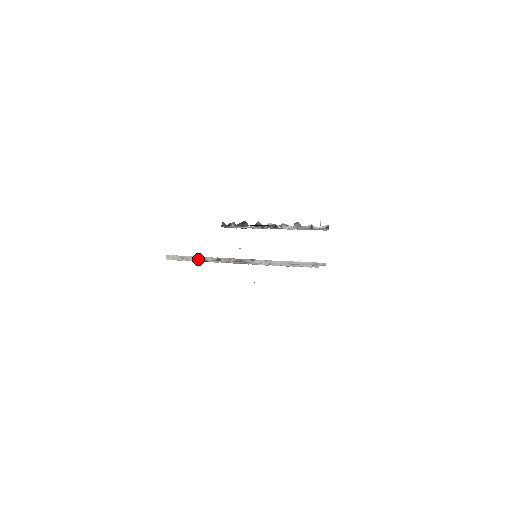
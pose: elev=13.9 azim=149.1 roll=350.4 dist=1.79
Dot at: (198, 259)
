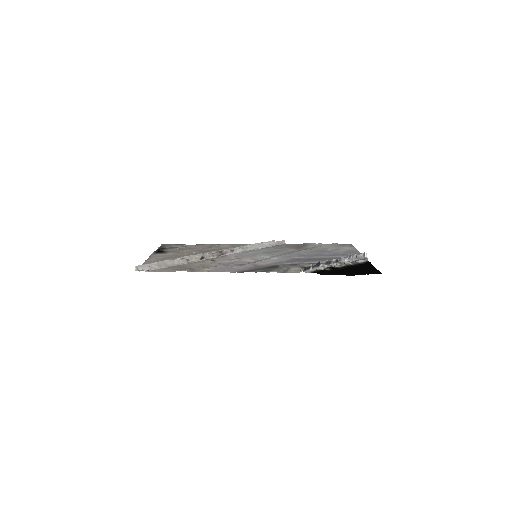
Dot at: (182, 263)
